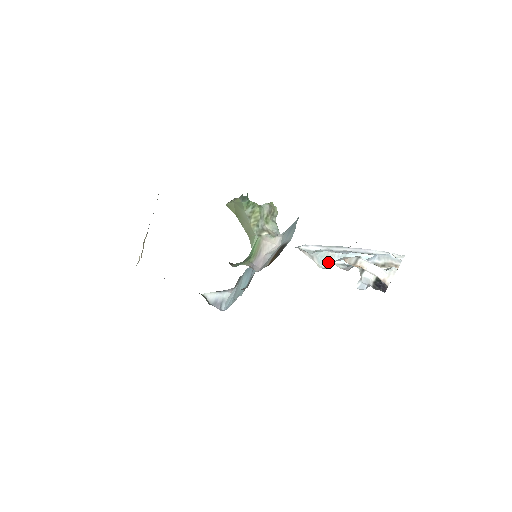
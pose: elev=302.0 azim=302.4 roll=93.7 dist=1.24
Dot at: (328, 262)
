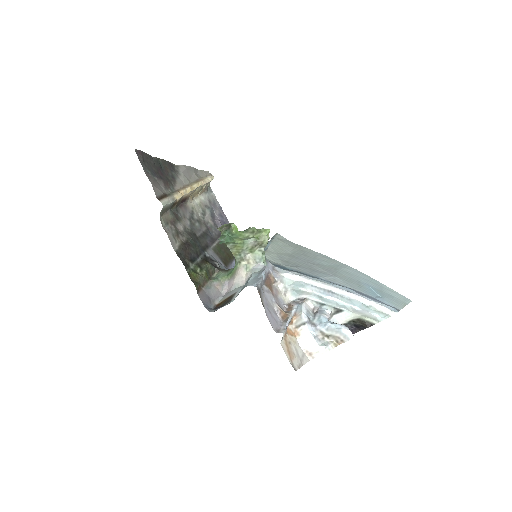
Dot at: (288, 307)
